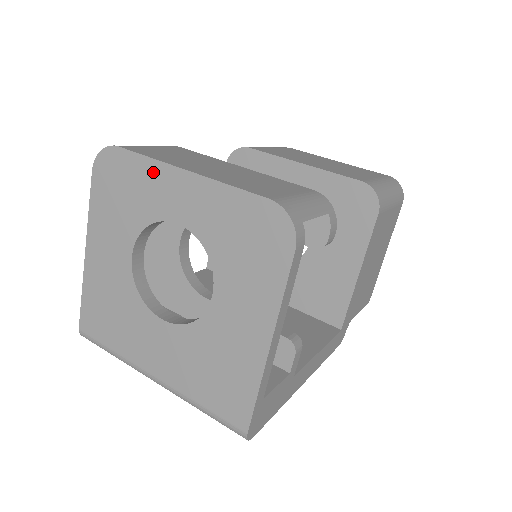
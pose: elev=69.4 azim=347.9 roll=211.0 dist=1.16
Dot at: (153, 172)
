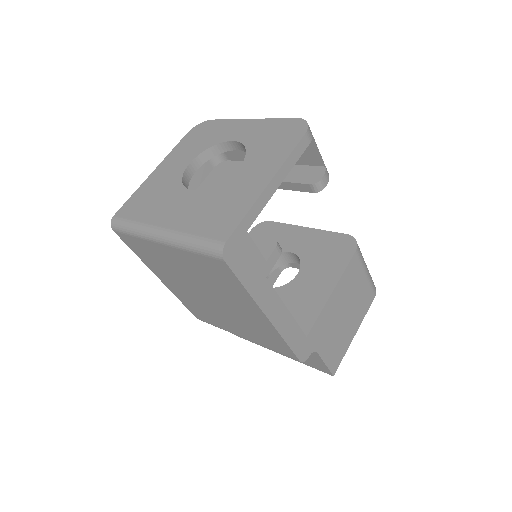
Dot at: (229, 124)
